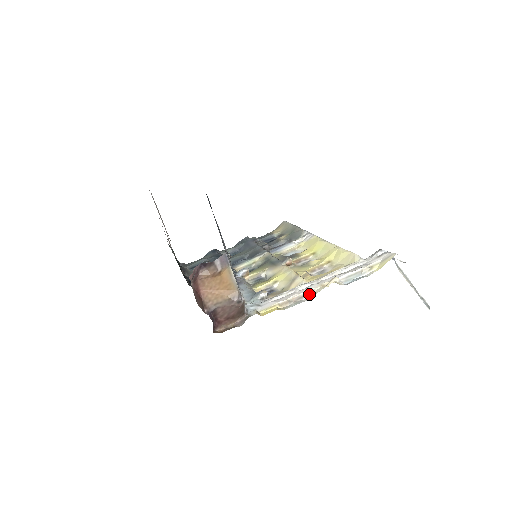
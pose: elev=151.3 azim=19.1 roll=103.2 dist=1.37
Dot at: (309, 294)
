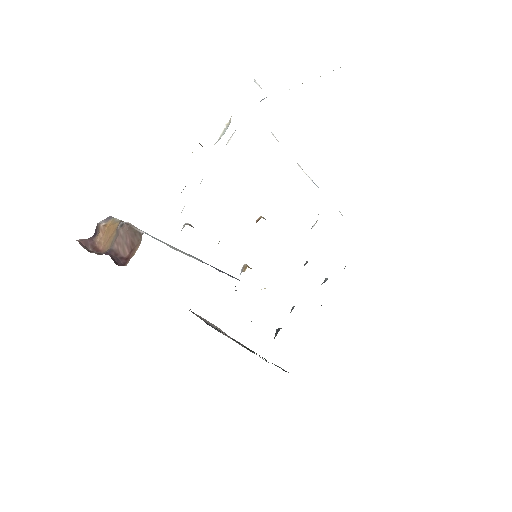
Dot at: occluded
